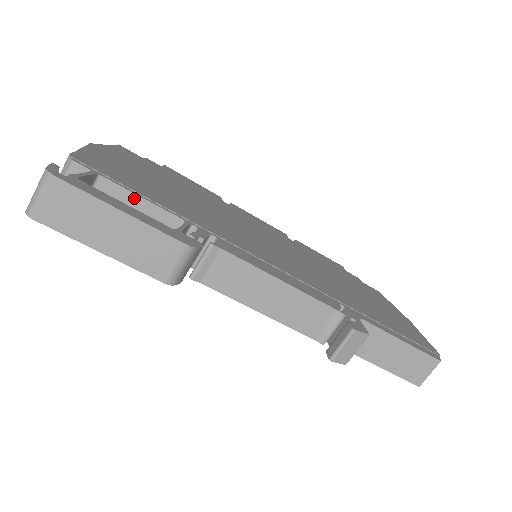
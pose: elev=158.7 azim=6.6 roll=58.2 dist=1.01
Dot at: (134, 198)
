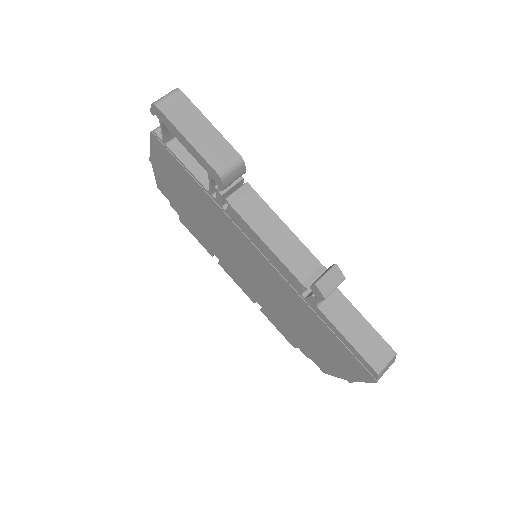
Dot at: occluded
